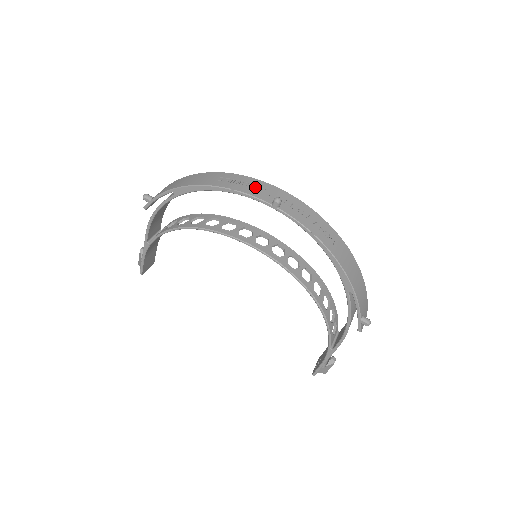
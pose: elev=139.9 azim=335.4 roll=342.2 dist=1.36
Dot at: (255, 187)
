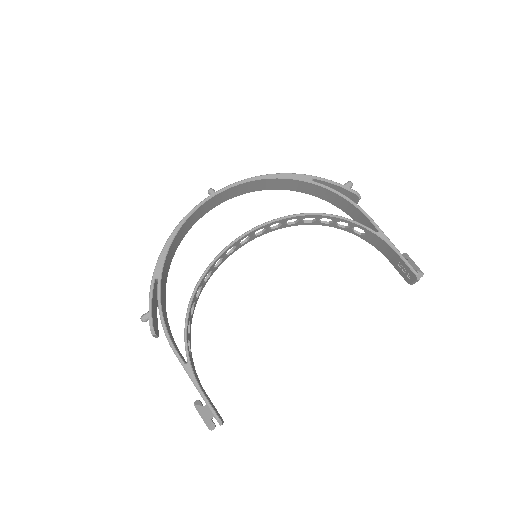
Dot at: occluded
